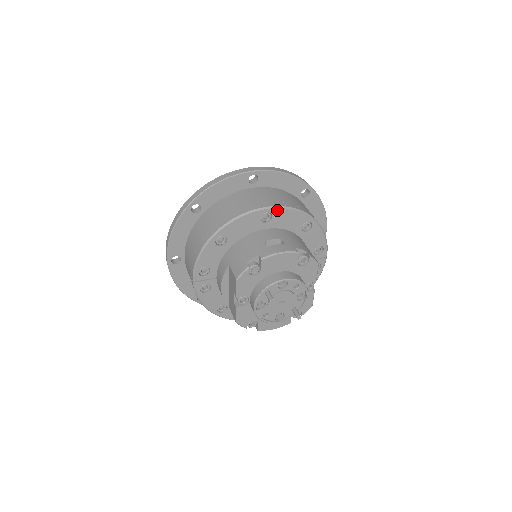
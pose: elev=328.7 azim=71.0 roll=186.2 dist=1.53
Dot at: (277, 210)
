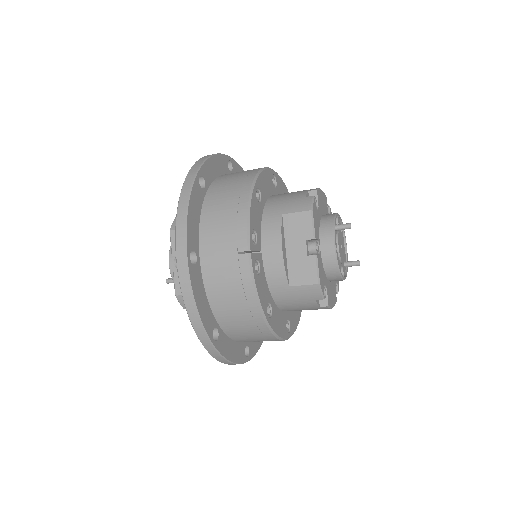
Dot at: (277, 176)
